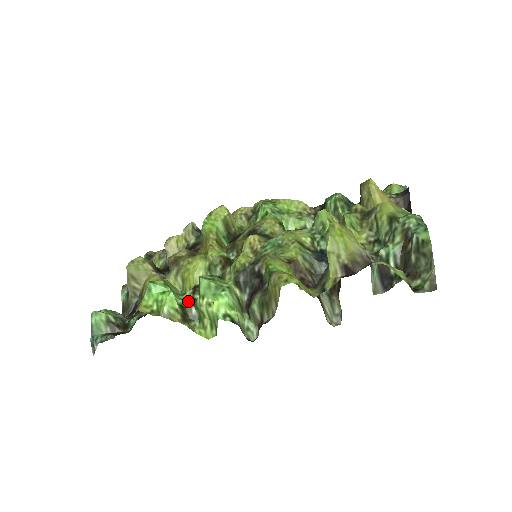
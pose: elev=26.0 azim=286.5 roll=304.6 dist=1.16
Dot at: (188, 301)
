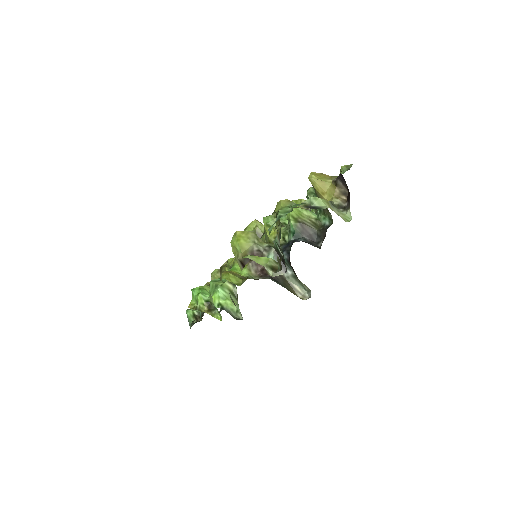
Dot at: occluded
